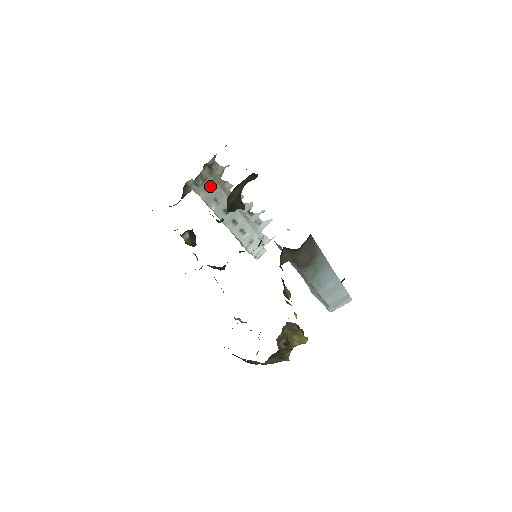
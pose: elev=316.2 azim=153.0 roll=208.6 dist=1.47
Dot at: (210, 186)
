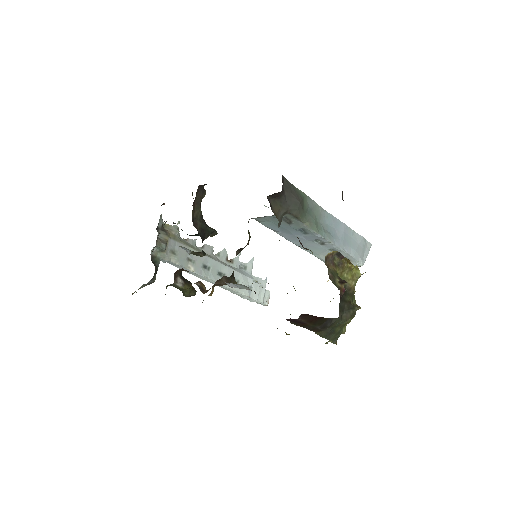
Dot at: (175, 248)
